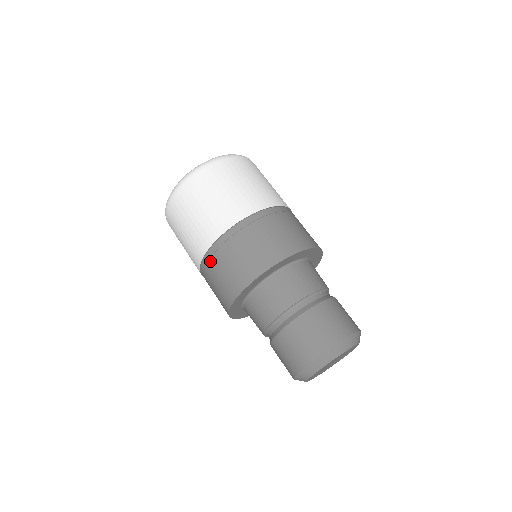
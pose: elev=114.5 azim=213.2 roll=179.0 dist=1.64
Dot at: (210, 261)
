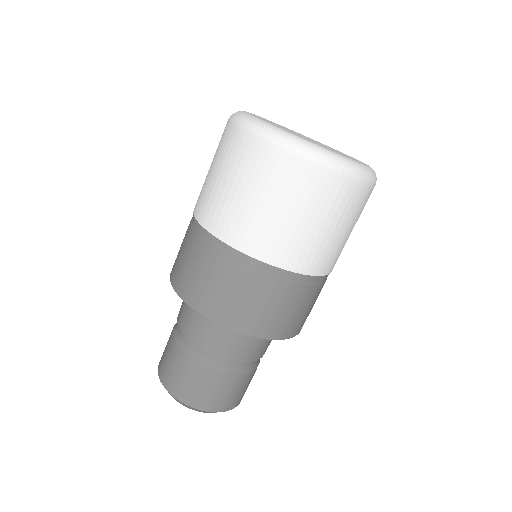
Dot at: (221, 255)
